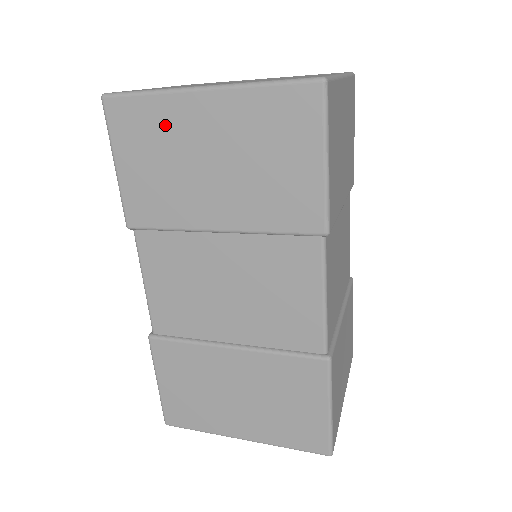
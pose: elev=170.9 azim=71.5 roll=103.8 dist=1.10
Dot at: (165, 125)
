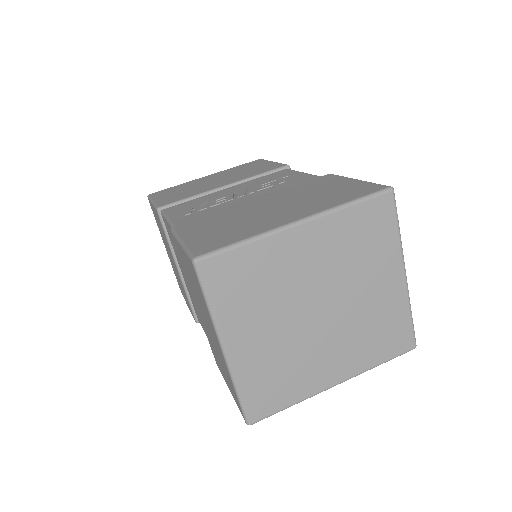
Dot at: occluded
